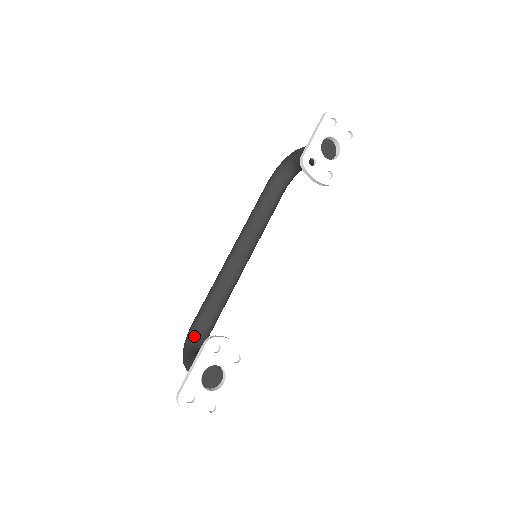
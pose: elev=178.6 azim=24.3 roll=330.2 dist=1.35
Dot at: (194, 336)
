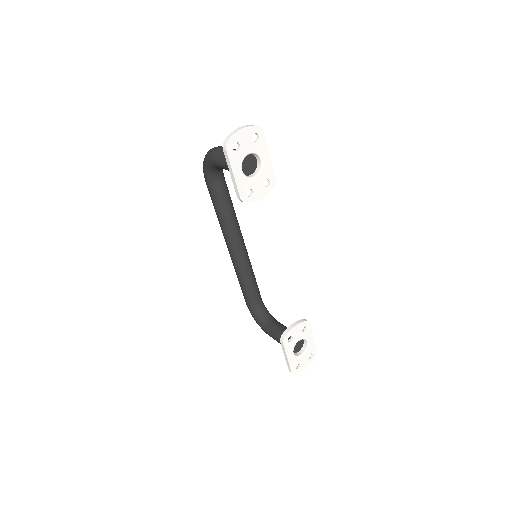
Dot at: (256, 313)
